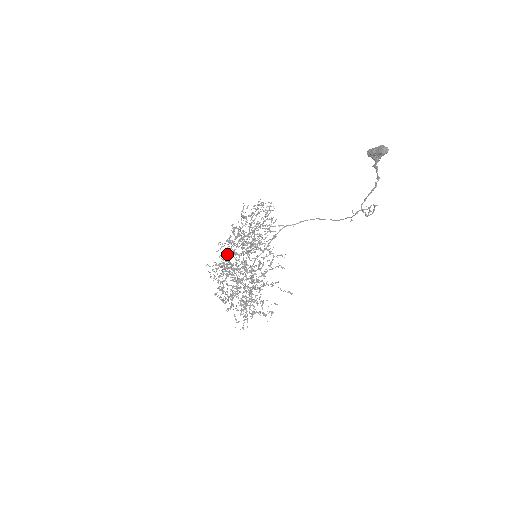
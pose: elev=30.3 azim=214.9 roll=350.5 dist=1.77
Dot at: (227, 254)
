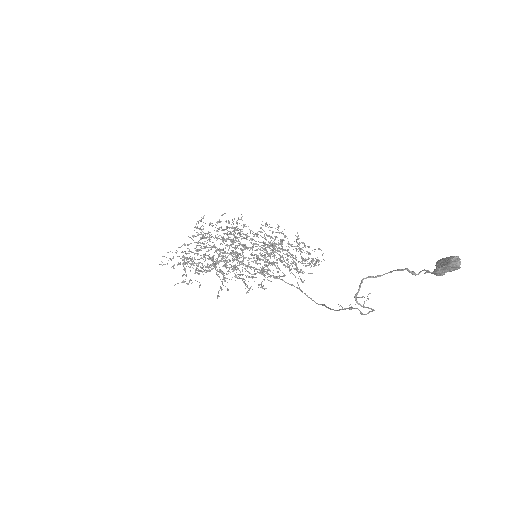
Dot at: (250, 239)
